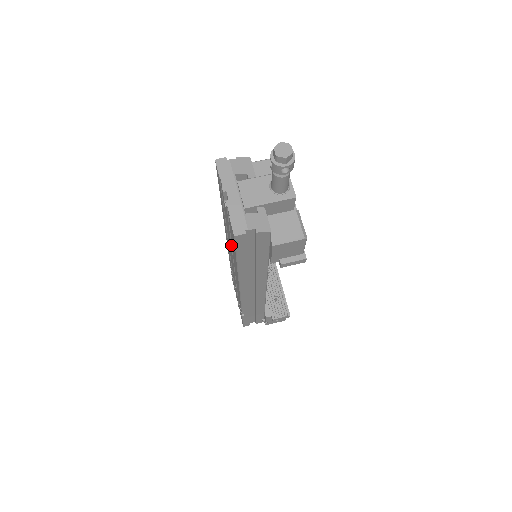
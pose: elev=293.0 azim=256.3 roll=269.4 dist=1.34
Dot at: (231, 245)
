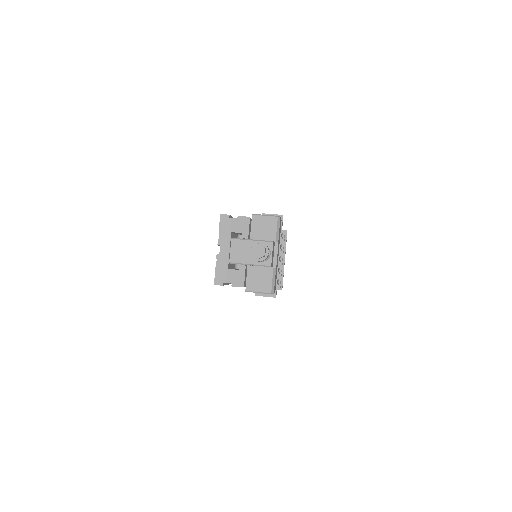
Dot at: occluded
